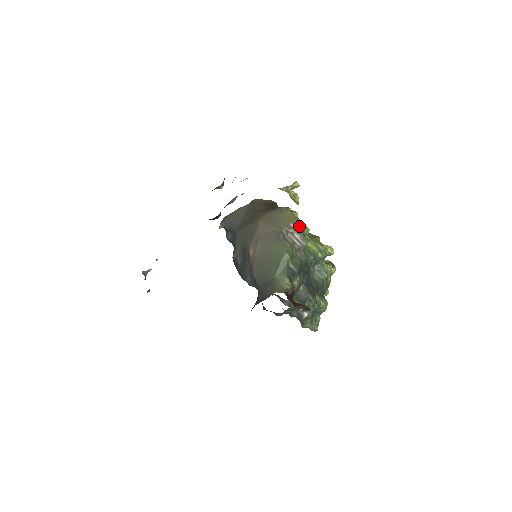
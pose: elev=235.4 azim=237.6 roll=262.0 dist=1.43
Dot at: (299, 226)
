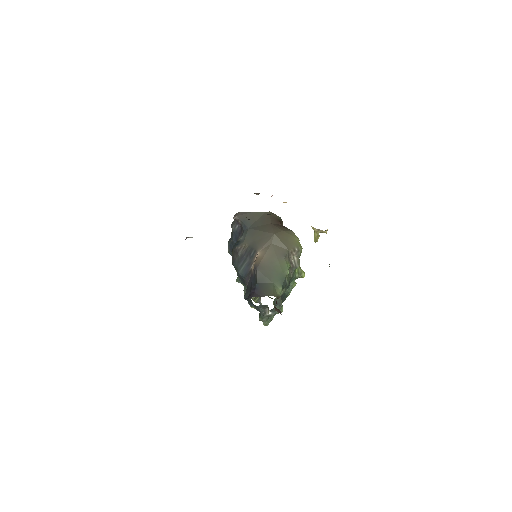
Dot at: (300, 252)
